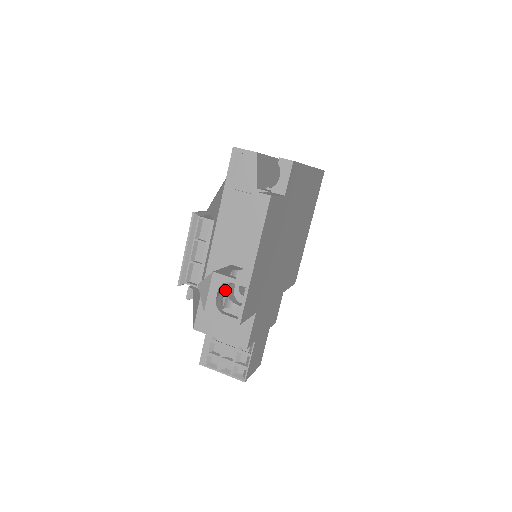
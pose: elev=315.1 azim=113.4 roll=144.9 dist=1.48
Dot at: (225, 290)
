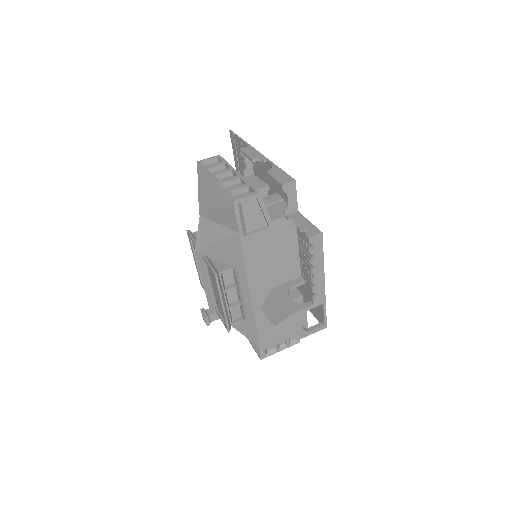
Dot at: occluded
